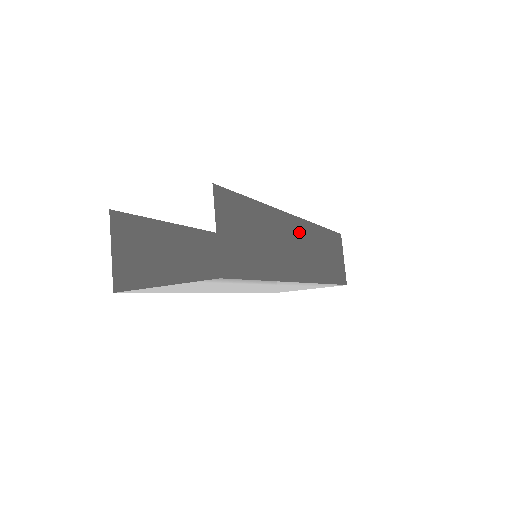
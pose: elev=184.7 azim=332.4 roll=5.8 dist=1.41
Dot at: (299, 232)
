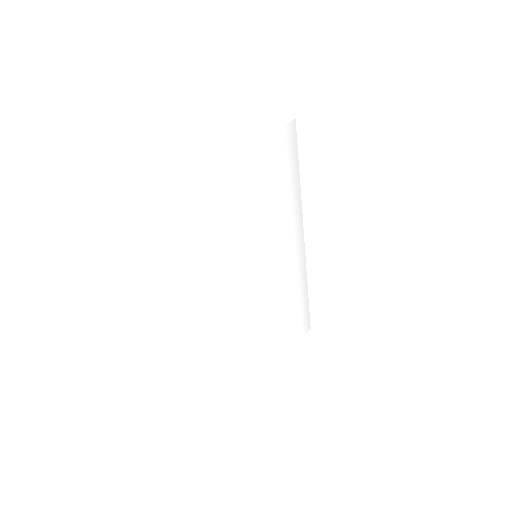
Dot at: occluded
